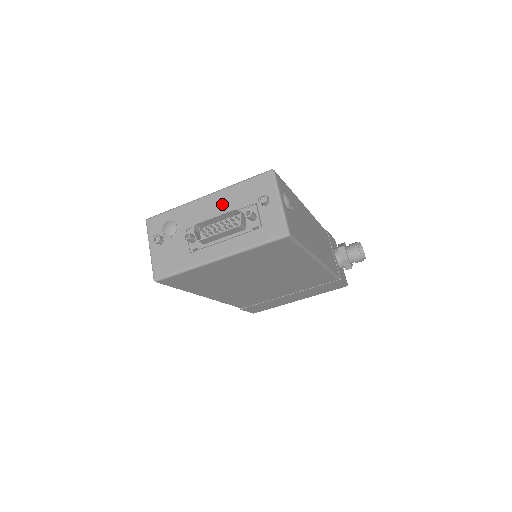
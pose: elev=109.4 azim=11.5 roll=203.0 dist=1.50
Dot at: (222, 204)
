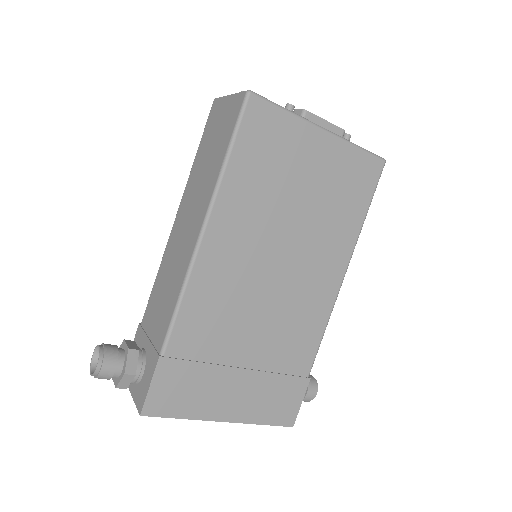
Dot at: occluded
